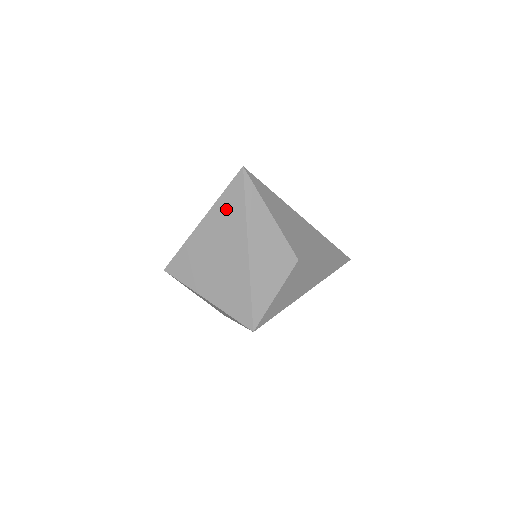
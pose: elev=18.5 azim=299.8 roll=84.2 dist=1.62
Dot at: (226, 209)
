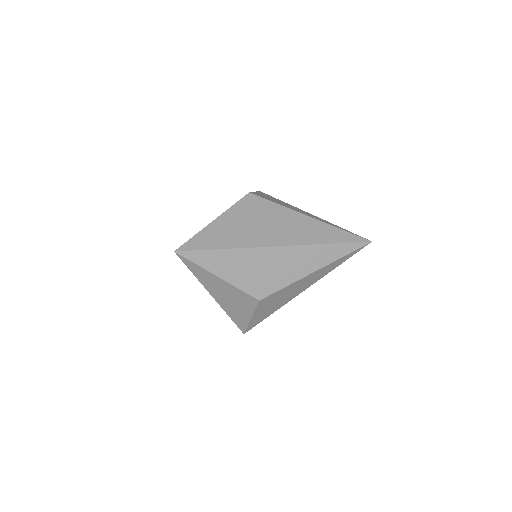
Dot at: occluded
